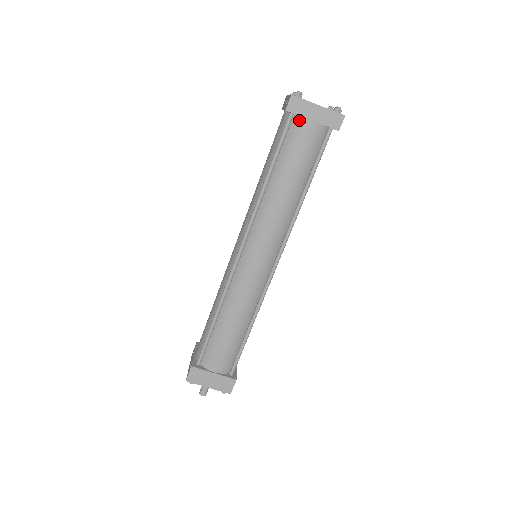
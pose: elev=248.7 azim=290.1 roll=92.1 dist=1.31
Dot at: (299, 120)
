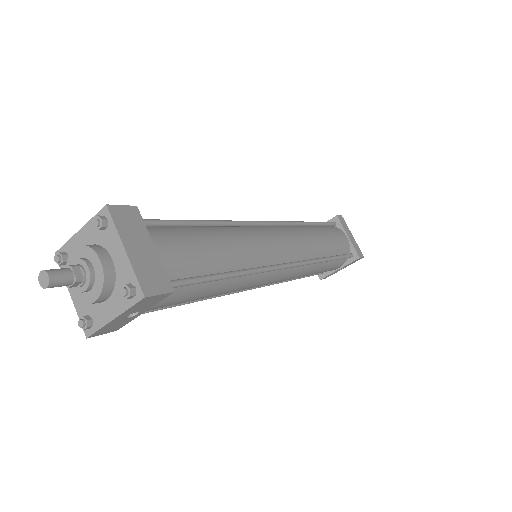
Dot at: (339, 229)
